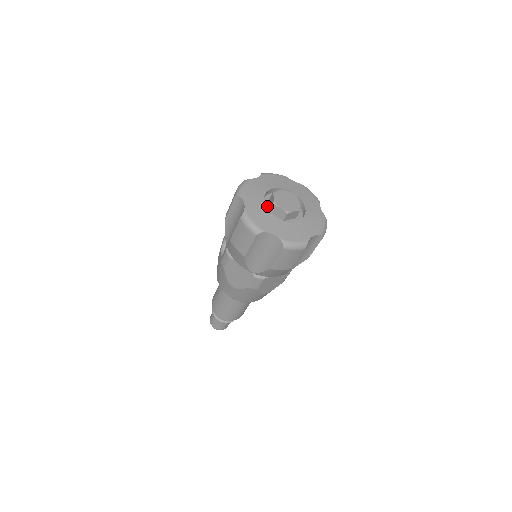
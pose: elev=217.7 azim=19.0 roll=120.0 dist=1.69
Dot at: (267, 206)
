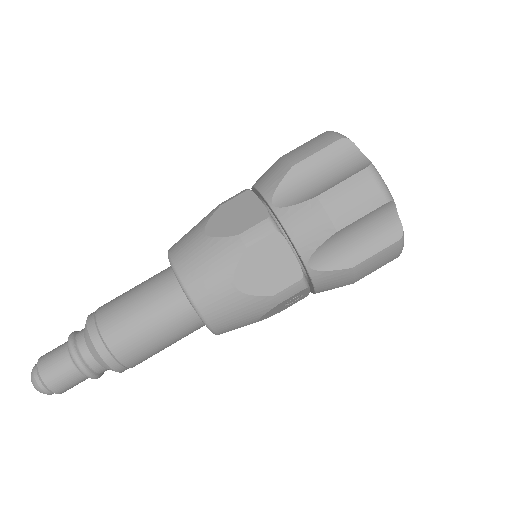
Dot at: occluded
